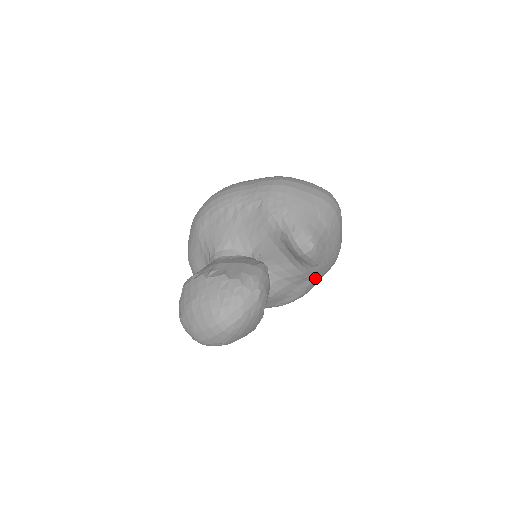
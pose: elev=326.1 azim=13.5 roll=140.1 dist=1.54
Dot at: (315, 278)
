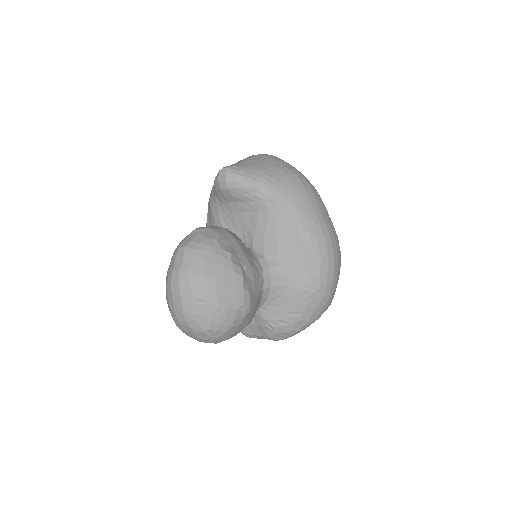
Dot at: (292, 208)
